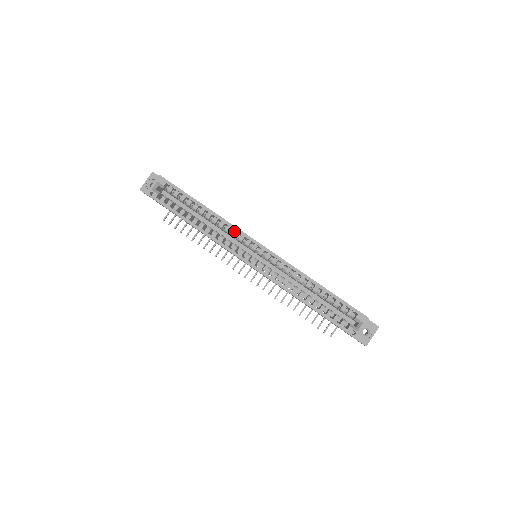
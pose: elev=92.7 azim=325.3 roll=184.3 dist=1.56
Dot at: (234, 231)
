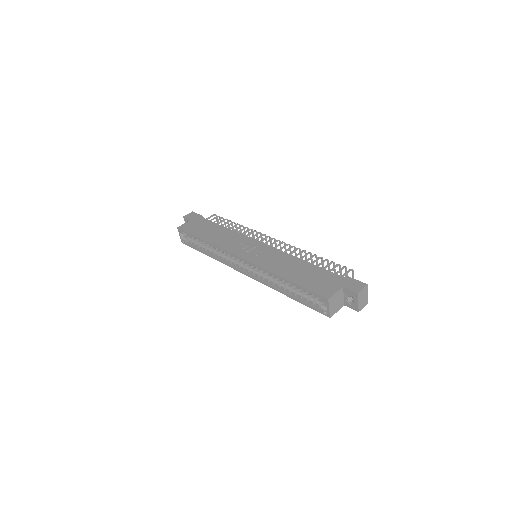
Dot at: (225, 251)
